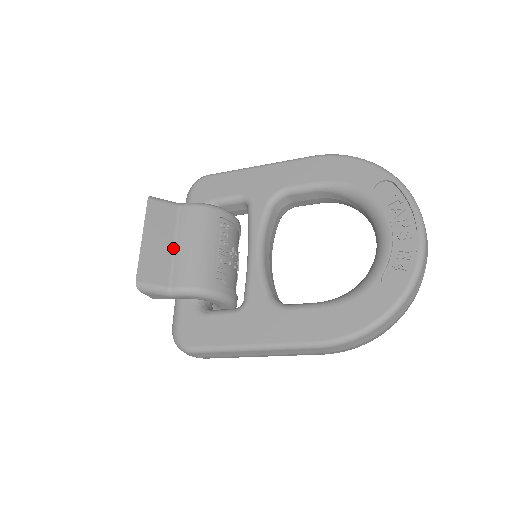
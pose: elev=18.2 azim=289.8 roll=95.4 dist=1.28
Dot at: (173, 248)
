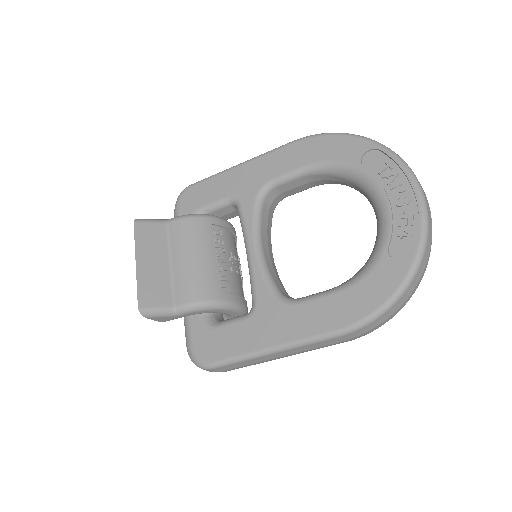
Dot at: (170, 266)
